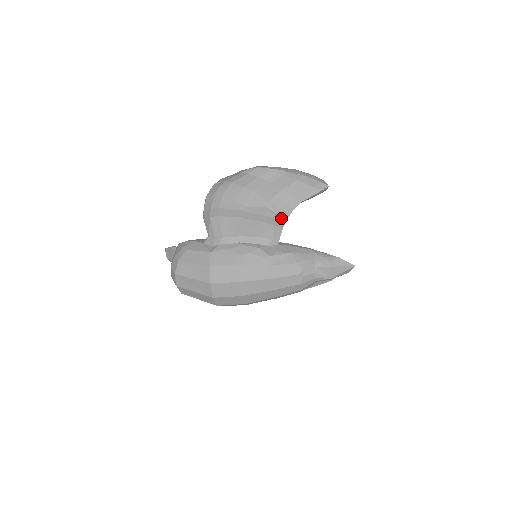
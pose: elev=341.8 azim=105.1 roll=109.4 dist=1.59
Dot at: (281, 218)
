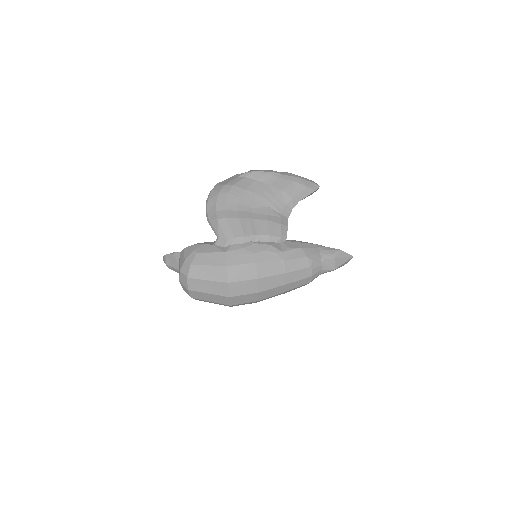
Dot at: (284, 217)
